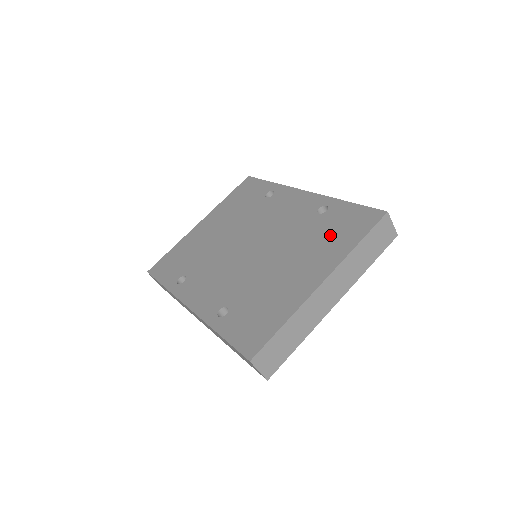
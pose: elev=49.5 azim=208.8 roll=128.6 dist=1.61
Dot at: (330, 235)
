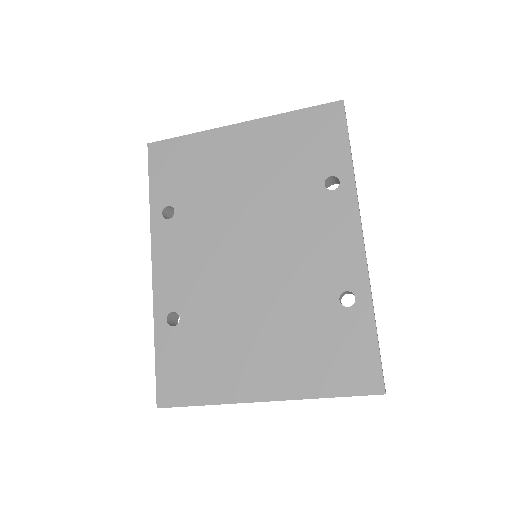
Dot at: (319, 350)
